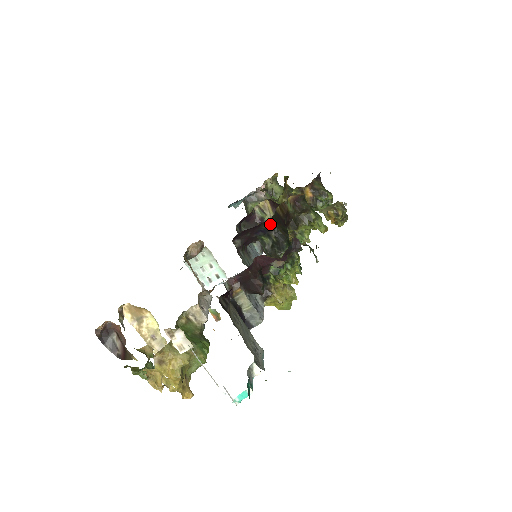
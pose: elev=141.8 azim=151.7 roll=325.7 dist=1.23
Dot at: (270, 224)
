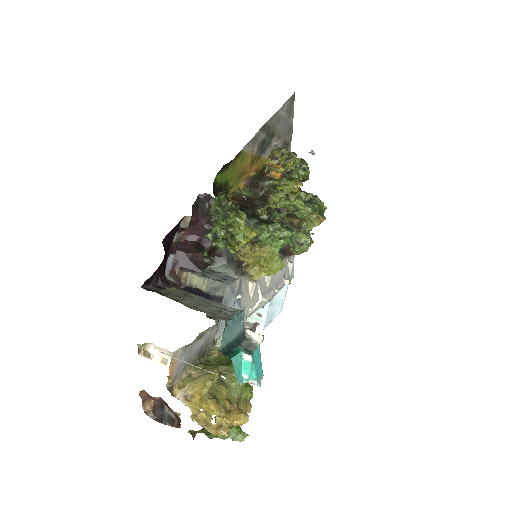
Dot at: occluded
